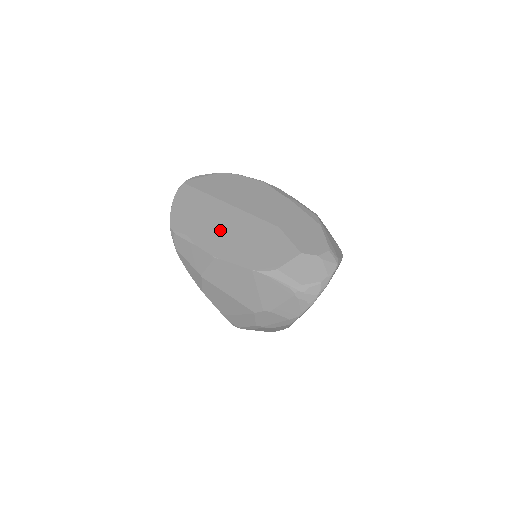
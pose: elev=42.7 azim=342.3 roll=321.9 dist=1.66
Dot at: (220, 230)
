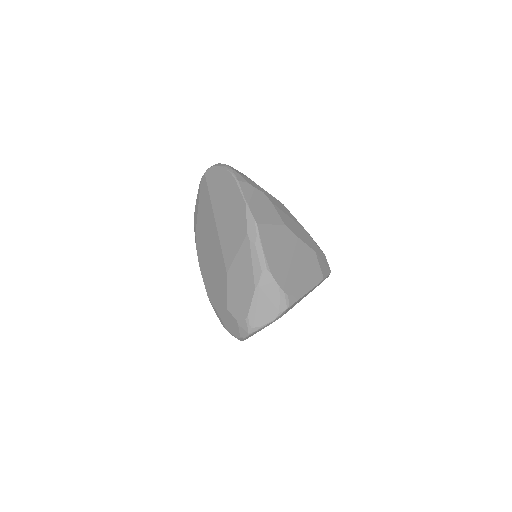
Dot at: (206, 245)
